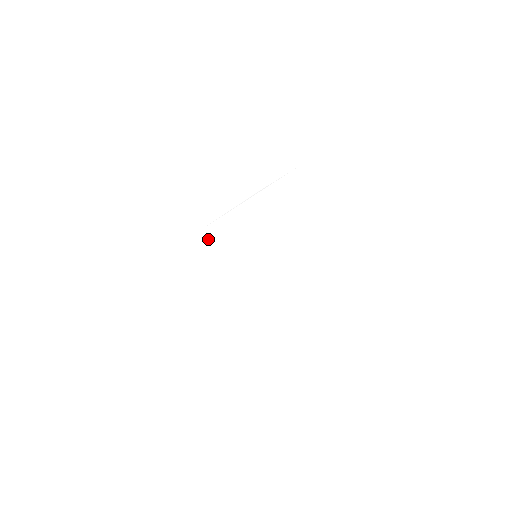
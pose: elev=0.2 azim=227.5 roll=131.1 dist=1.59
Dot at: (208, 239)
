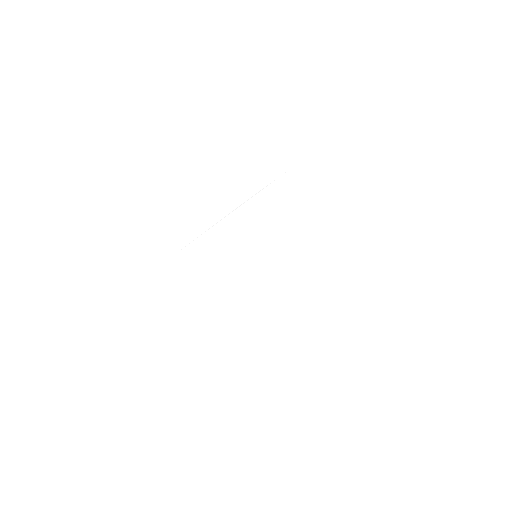
Dot at: (187, 260)
